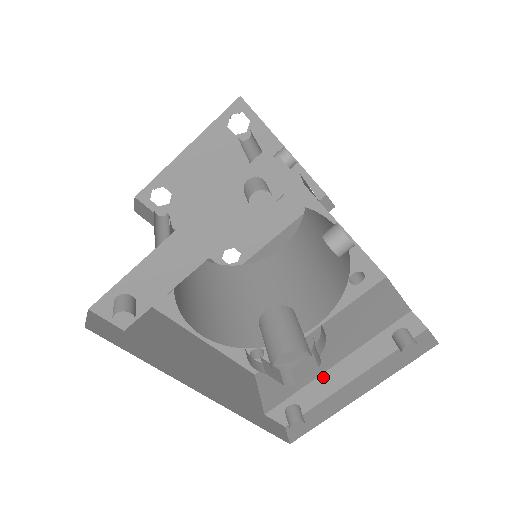
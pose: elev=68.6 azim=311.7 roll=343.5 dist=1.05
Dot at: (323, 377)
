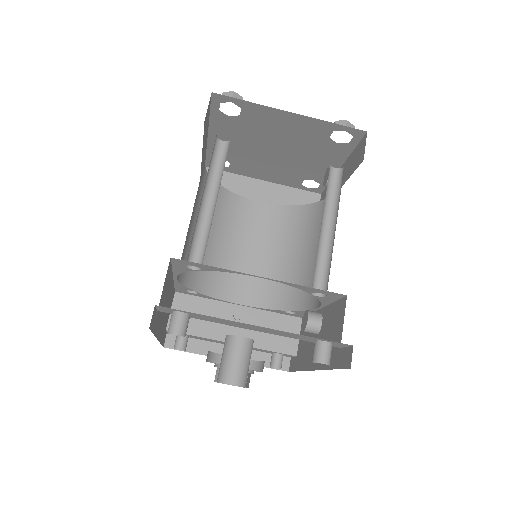
Dot at: (219, 341)
